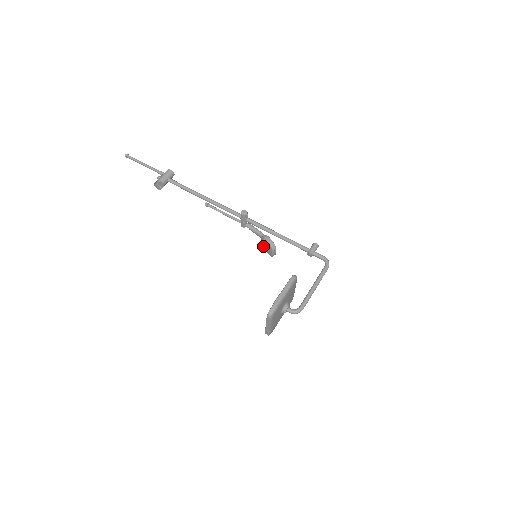
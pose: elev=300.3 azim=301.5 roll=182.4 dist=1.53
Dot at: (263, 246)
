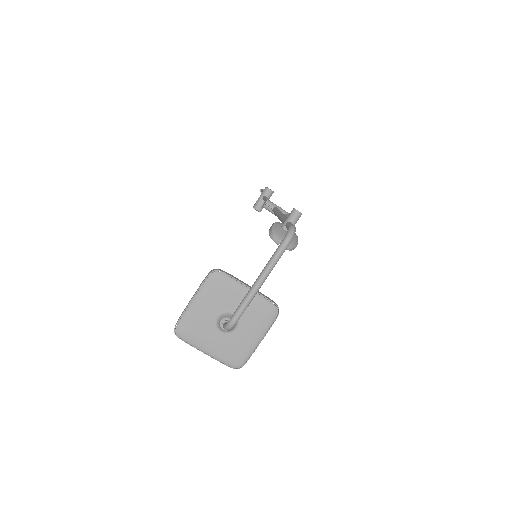
Dot at: occluded
